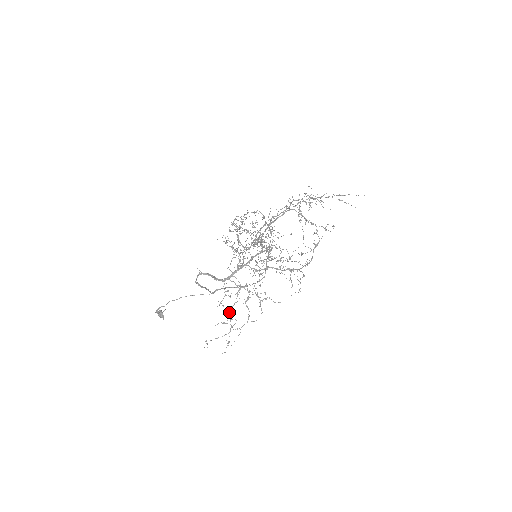
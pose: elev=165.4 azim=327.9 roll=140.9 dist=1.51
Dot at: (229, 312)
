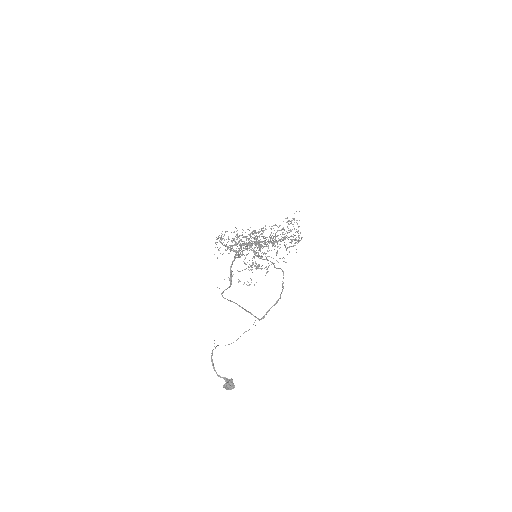
Dot at: (247, 246)
